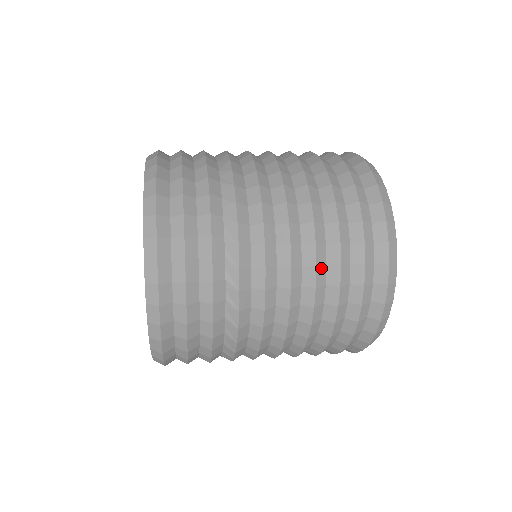
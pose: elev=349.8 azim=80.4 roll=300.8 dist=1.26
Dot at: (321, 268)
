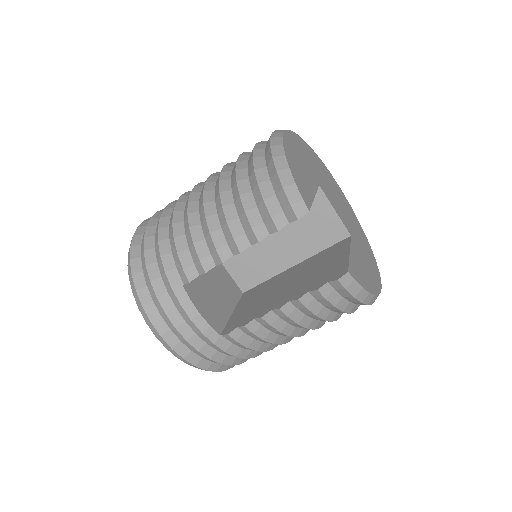
Dot at: occluded
